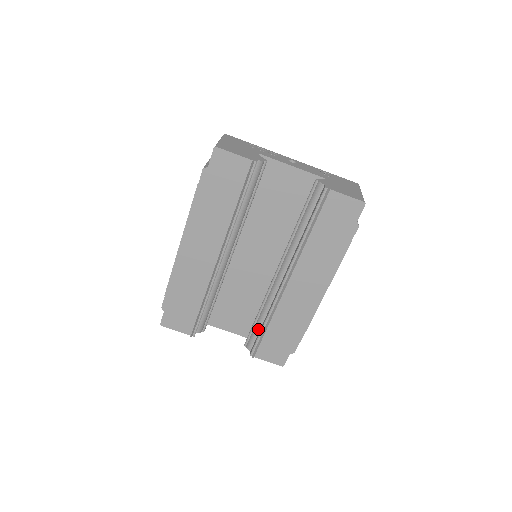
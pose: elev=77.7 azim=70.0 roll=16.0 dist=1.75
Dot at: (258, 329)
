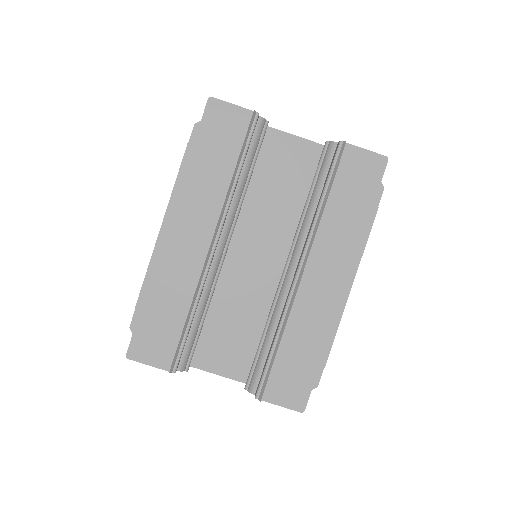
Dot at: (264, 356)
